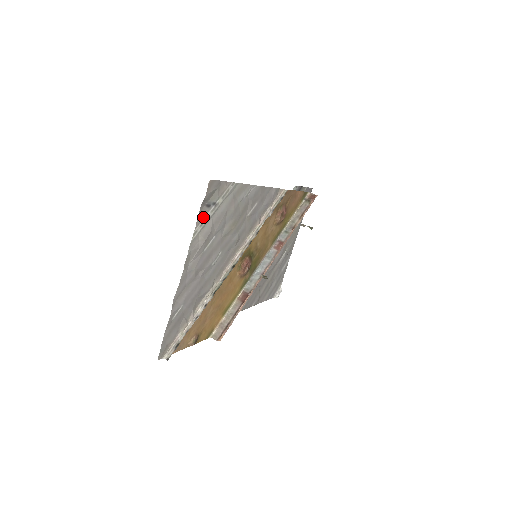
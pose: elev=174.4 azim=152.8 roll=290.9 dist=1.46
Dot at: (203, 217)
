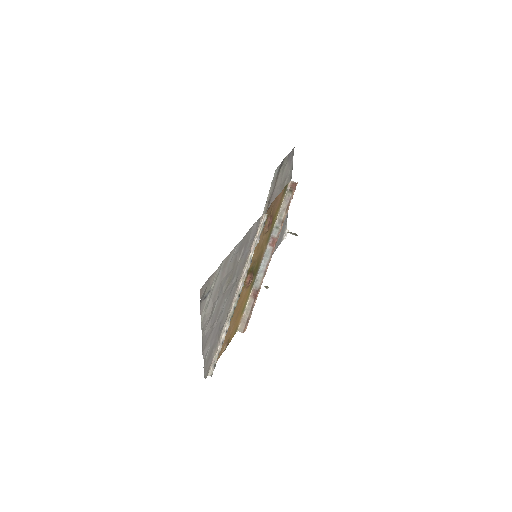
Dot at: (204, 306)
